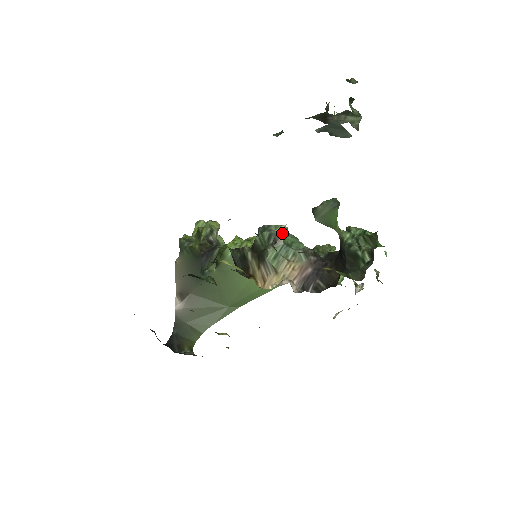
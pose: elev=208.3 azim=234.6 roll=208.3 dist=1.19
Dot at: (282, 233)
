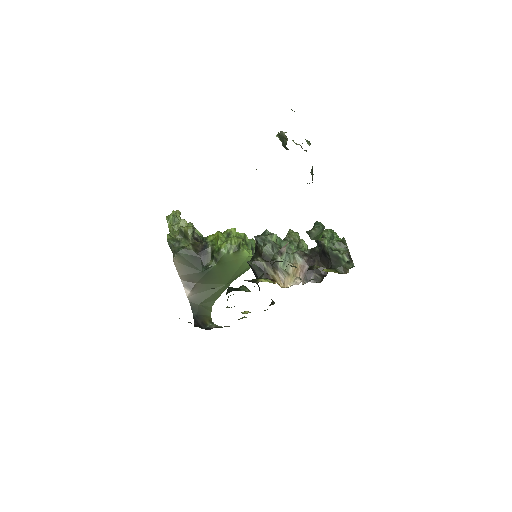
Dot at: (285, 247)
